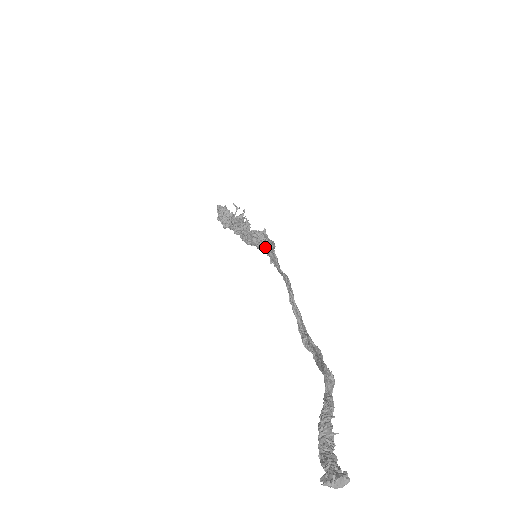
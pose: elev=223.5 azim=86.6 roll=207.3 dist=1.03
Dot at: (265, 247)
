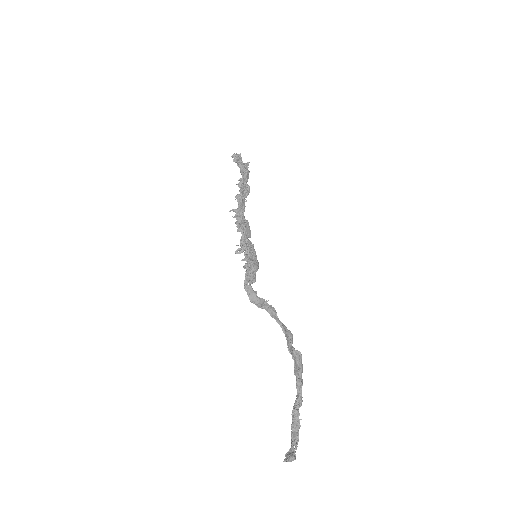
Dot at: (247, 283)
